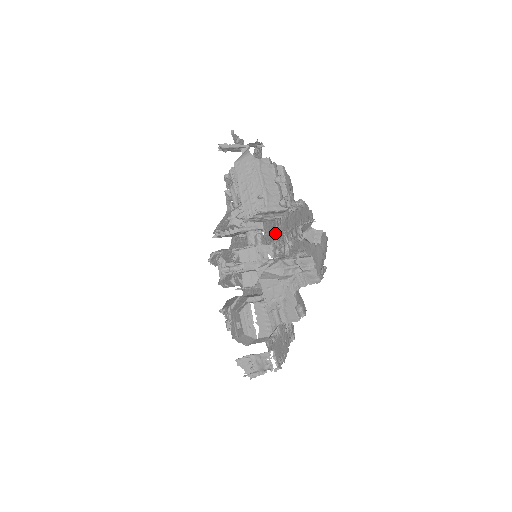
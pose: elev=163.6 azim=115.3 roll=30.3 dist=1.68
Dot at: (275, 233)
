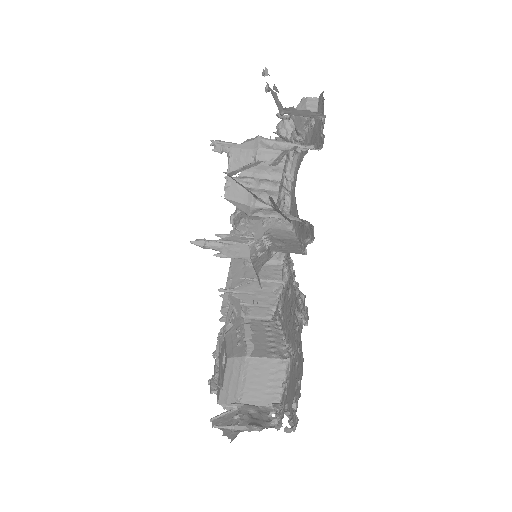
Dot at: occluded
